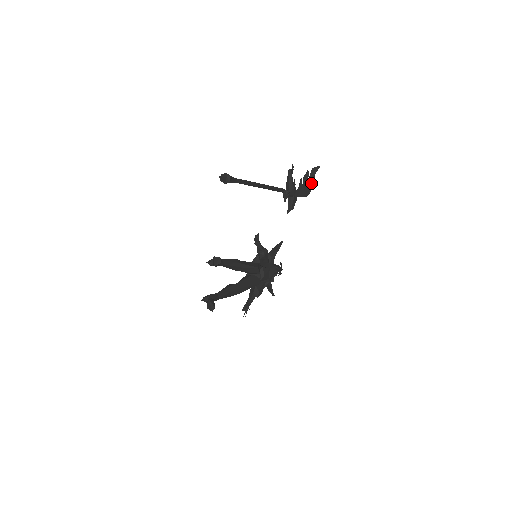
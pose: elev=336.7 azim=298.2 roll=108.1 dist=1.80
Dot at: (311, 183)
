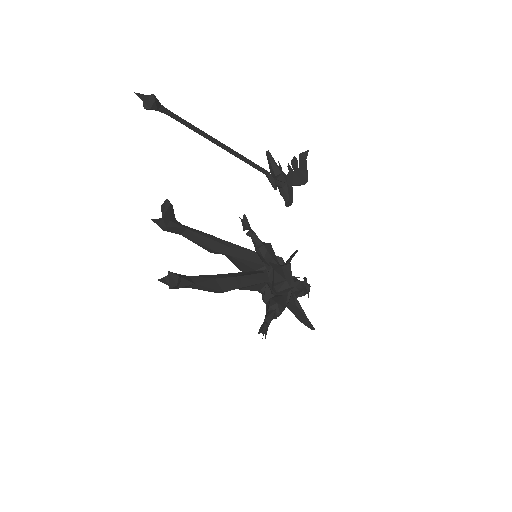
Dot at: (304, 169)
